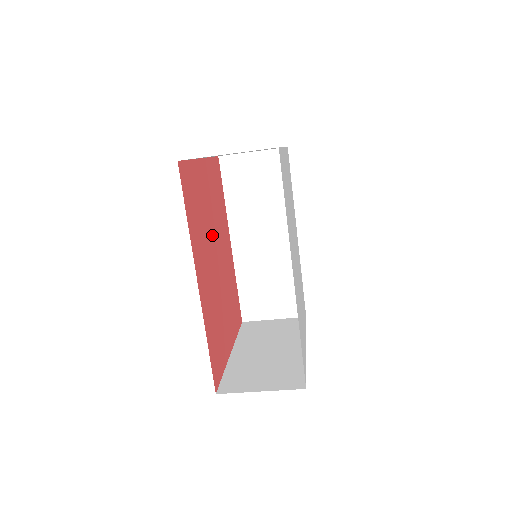
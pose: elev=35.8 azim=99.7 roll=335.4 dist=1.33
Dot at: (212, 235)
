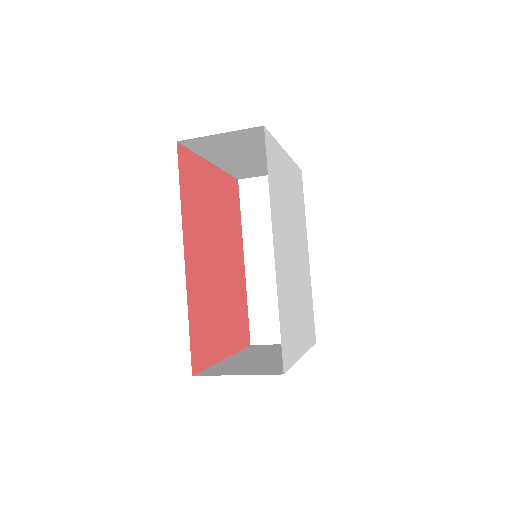
Dot at: (216, 234)
